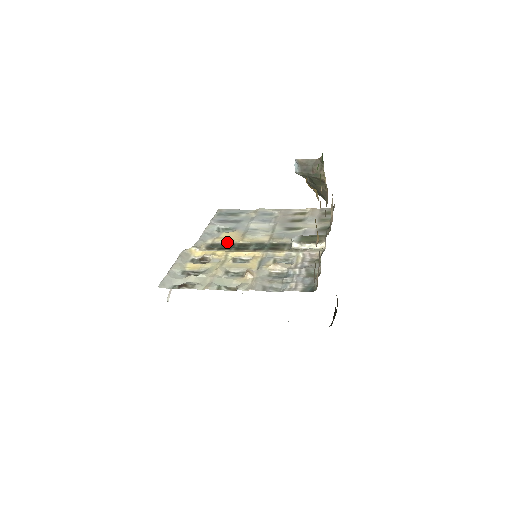
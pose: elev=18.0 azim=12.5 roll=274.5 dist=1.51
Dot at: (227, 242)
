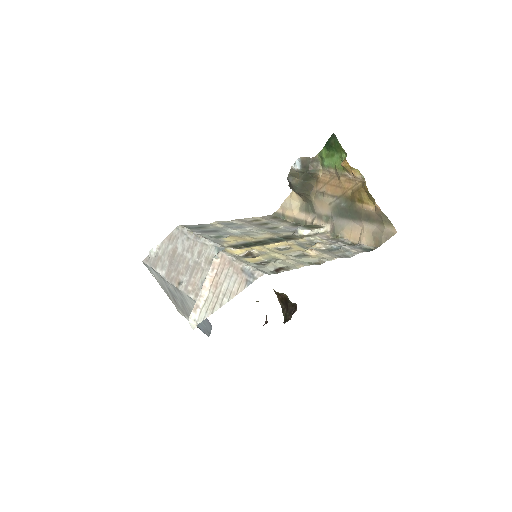
Dot at: (242, 242)
